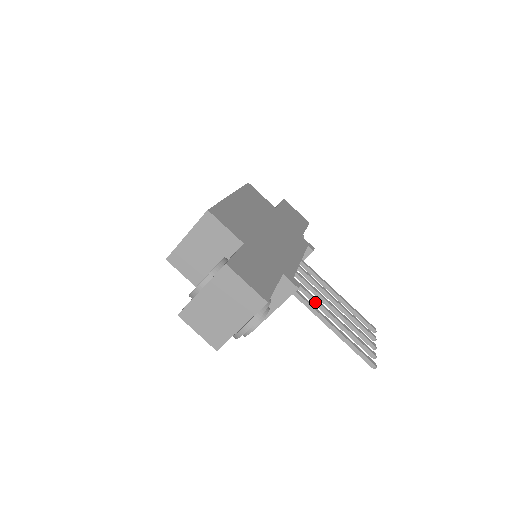
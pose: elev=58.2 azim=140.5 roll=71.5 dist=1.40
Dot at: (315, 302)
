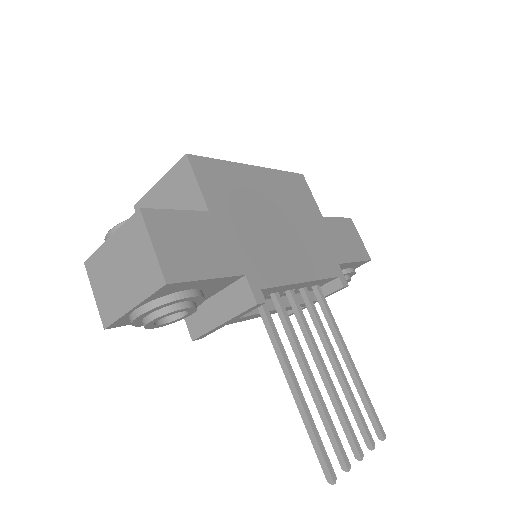
Dot at: (293, 344)
